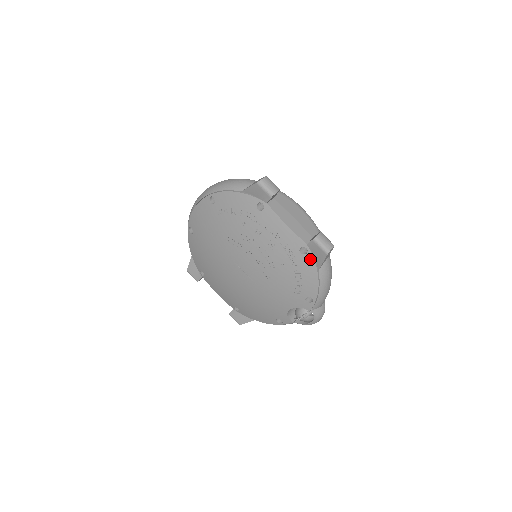
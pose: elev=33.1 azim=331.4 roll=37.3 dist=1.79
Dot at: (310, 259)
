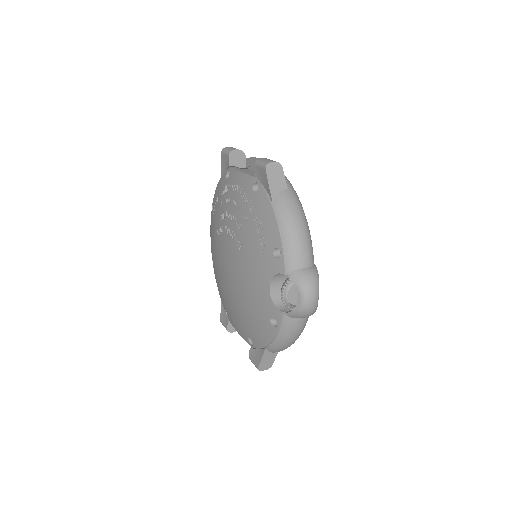
Dot at: (262, 193)
